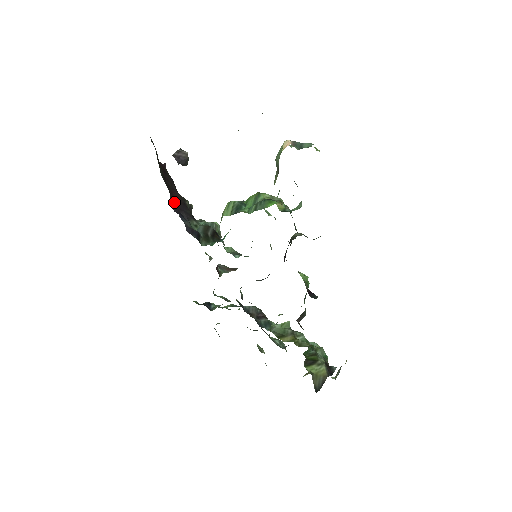
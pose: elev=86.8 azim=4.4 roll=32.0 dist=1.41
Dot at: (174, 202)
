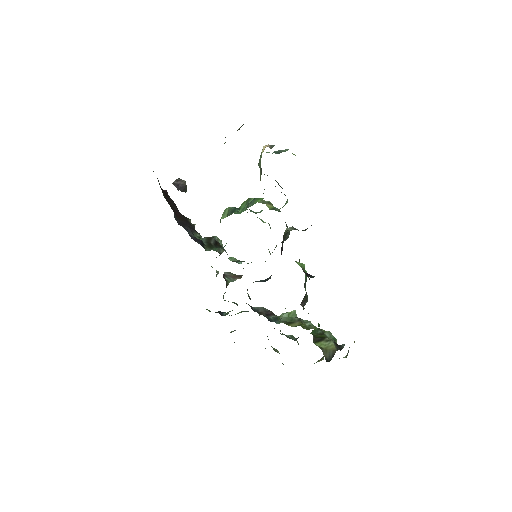
Dot at: (178, 219)
